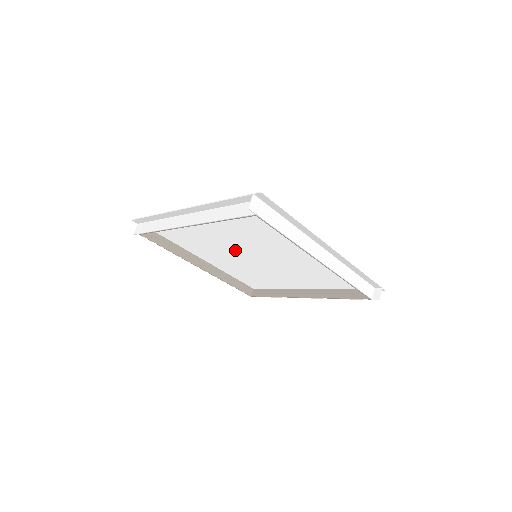
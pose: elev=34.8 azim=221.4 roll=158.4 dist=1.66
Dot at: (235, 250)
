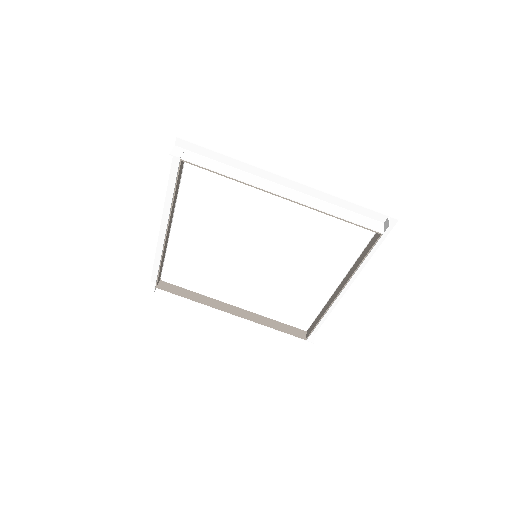
Dot at: (247, 240)
